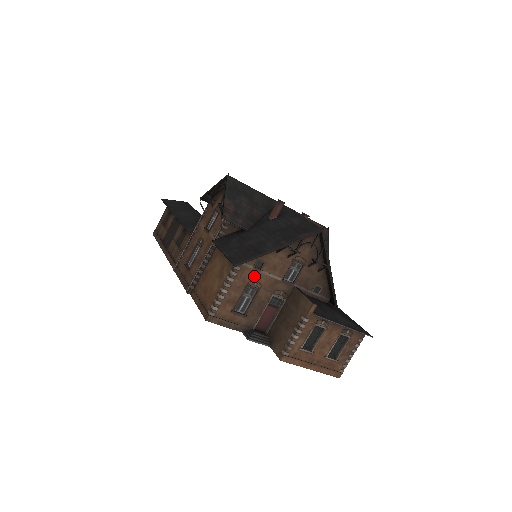
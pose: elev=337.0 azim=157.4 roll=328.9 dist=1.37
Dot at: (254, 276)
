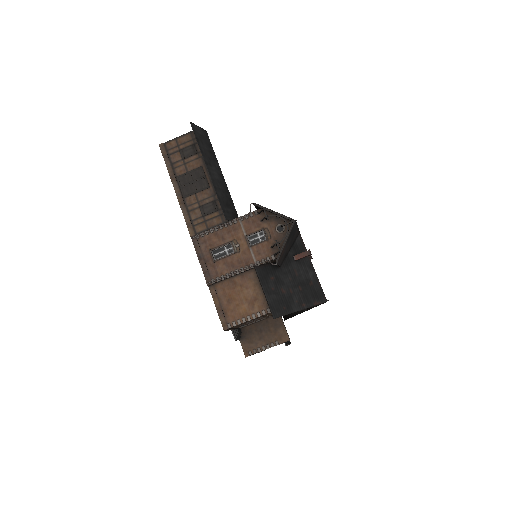
Dot at: occluded
